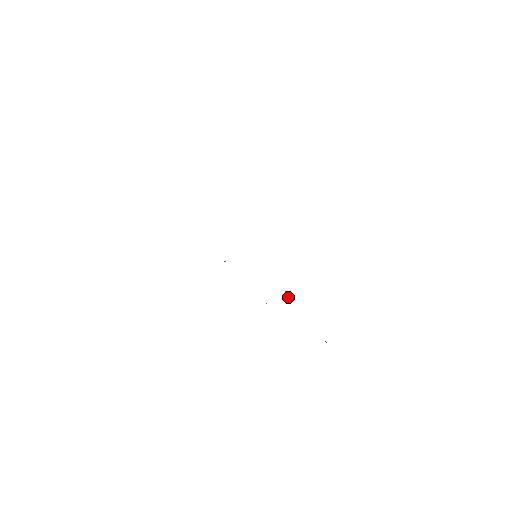
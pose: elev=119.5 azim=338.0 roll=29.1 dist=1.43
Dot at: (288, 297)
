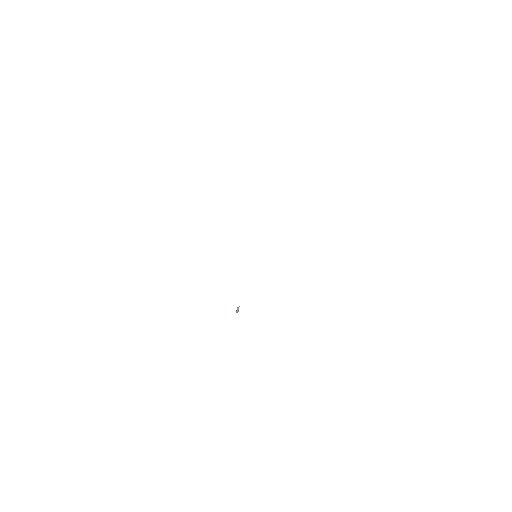
Dot at: (238, 309)
